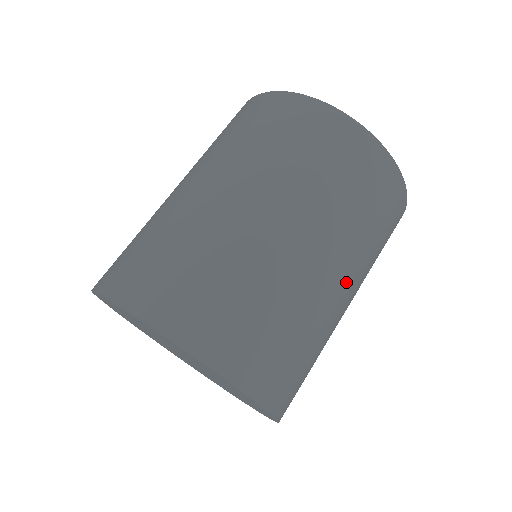
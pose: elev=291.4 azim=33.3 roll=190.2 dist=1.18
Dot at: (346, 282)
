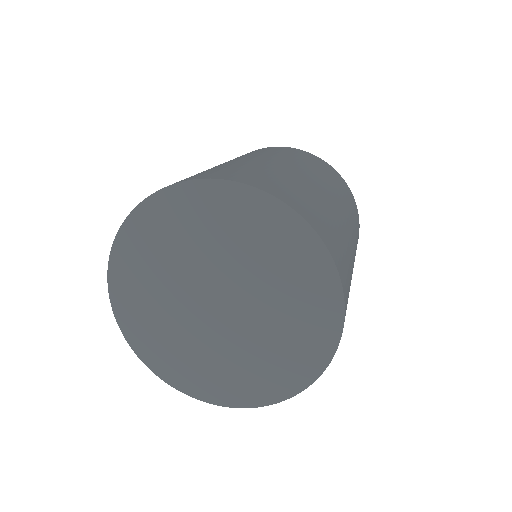
Dot at: (324, 188)
